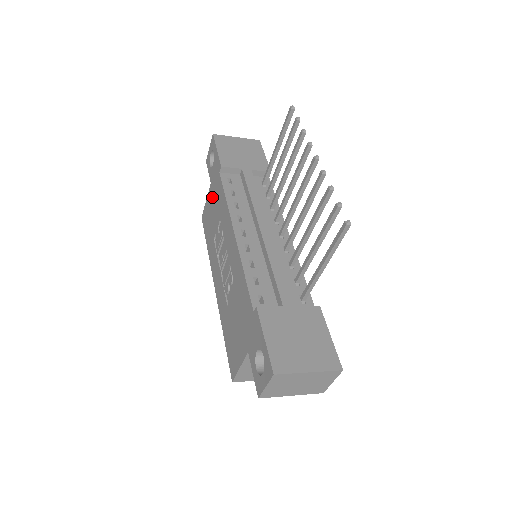
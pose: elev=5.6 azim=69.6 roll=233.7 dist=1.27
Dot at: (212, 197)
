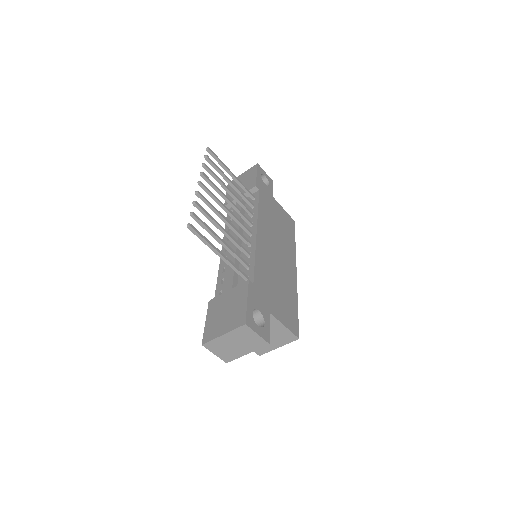
Dot at: occluded
